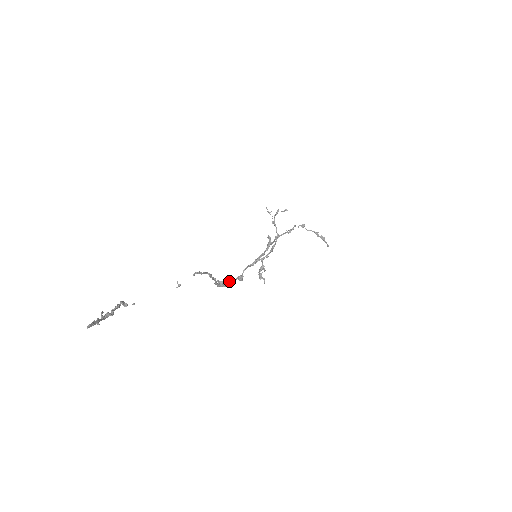
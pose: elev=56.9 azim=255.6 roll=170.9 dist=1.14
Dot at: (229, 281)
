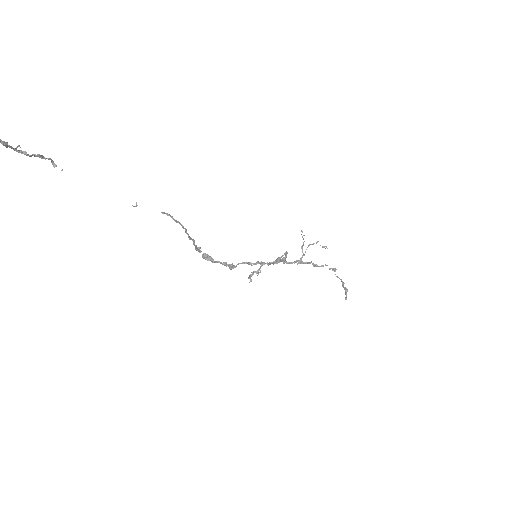
Dot at: (218, 262)
